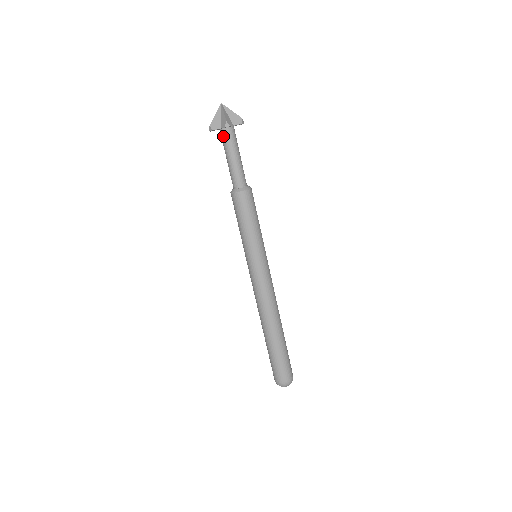
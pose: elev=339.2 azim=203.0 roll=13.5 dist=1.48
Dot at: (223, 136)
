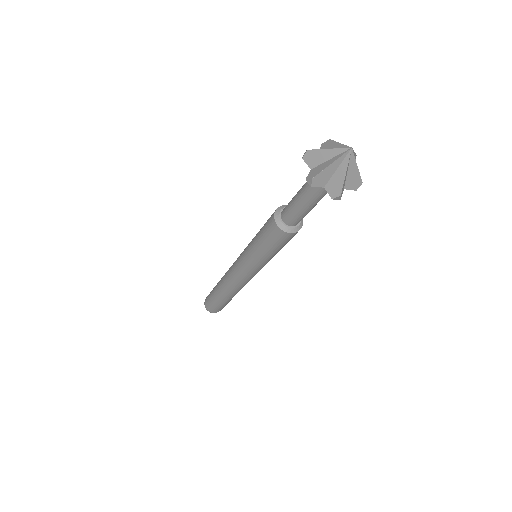
Dot at: occluded
